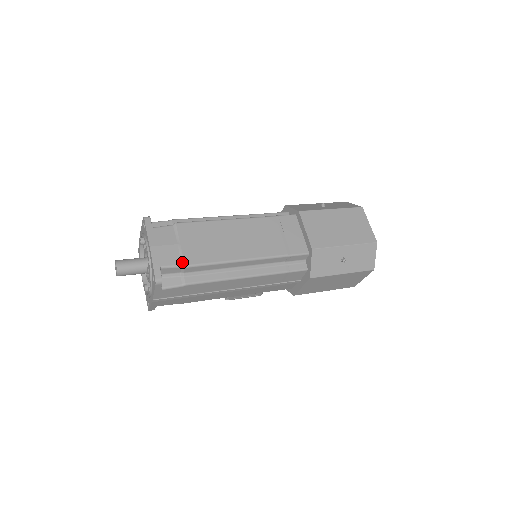
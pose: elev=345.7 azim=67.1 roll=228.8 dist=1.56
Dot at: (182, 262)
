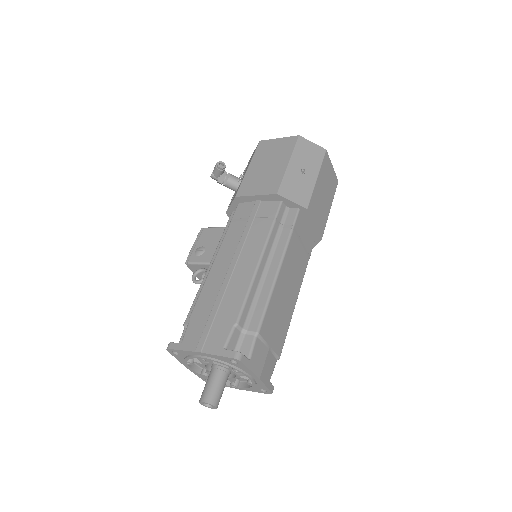
Dot at: (277, 358)
